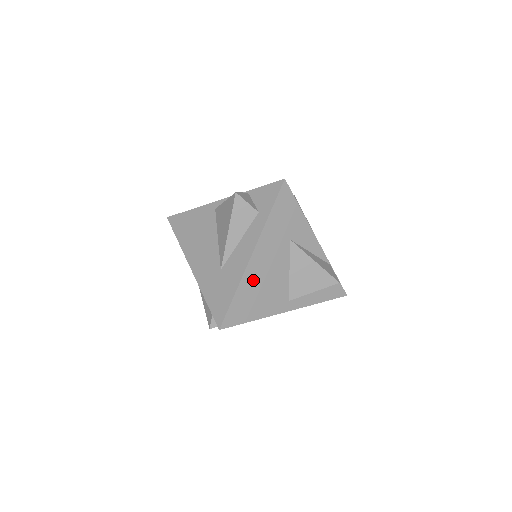
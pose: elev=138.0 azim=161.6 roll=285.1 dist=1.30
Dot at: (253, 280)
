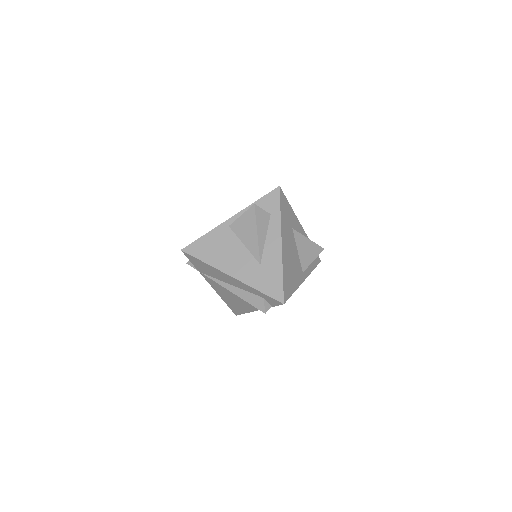
Dot at: (287, 262)
